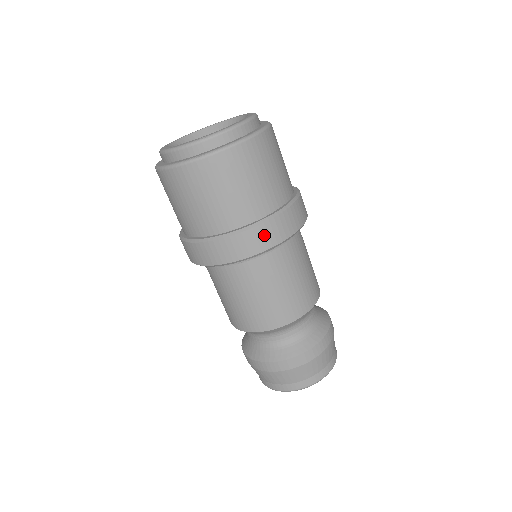
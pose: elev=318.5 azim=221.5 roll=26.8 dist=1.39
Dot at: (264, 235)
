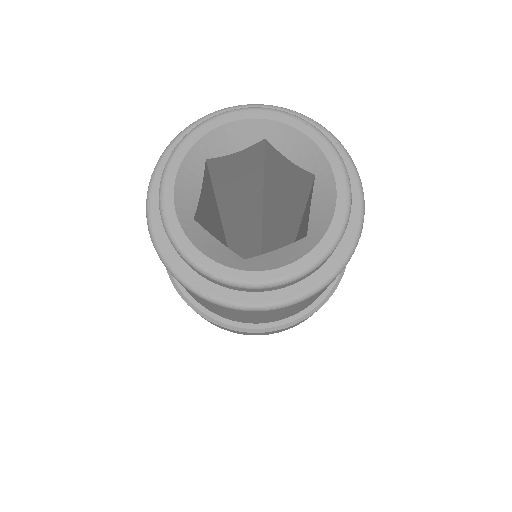
Dot at: (249, 333)
